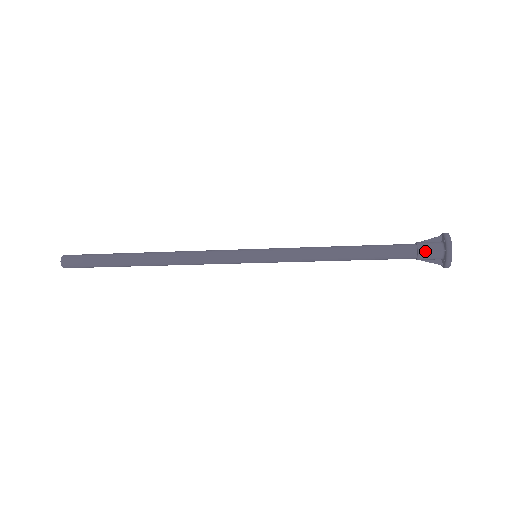
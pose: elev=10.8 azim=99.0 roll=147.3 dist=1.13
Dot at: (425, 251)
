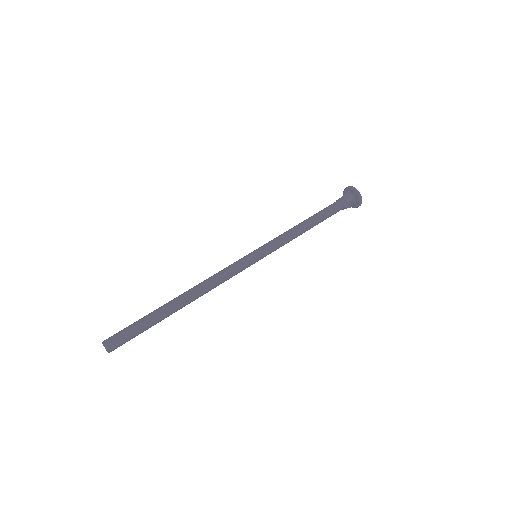
Dot at: occluded
